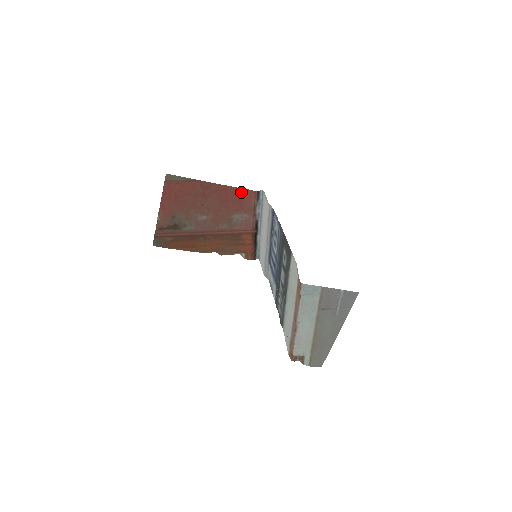
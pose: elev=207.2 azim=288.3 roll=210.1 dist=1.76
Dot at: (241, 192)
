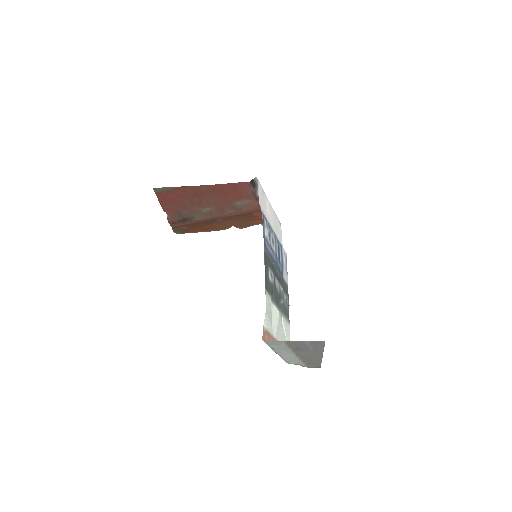
Dot at: (233, 186)
